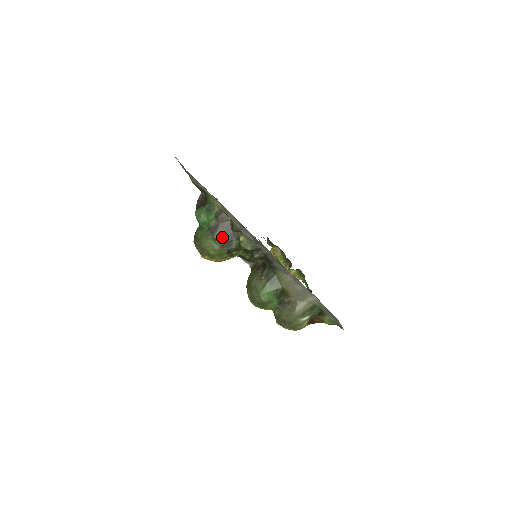
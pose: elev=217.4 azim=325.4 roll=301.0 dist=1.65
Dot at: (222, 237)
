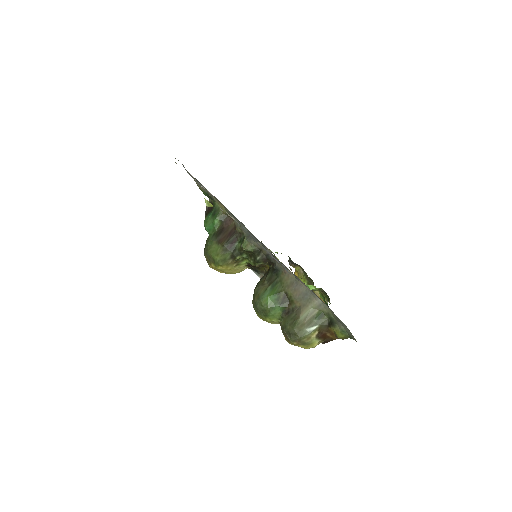
Dot at: (225, 240)
